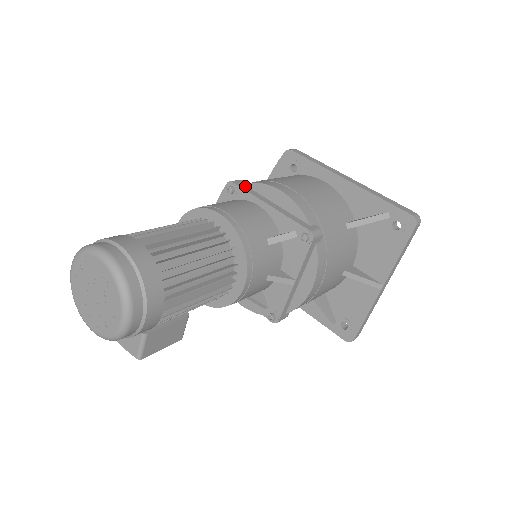
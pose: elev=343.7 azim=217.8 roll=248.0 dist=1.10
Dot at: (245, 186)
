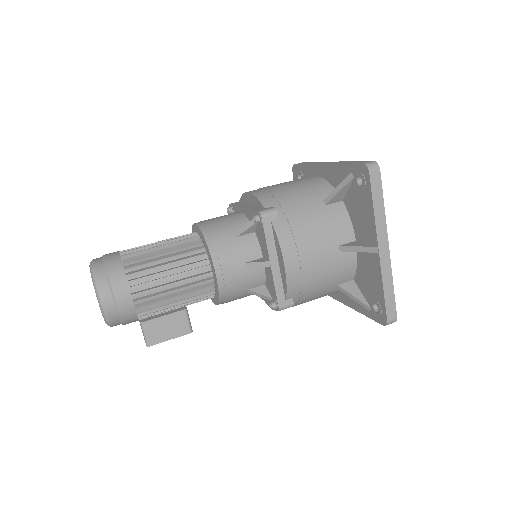
Dot at: (238, 203)
